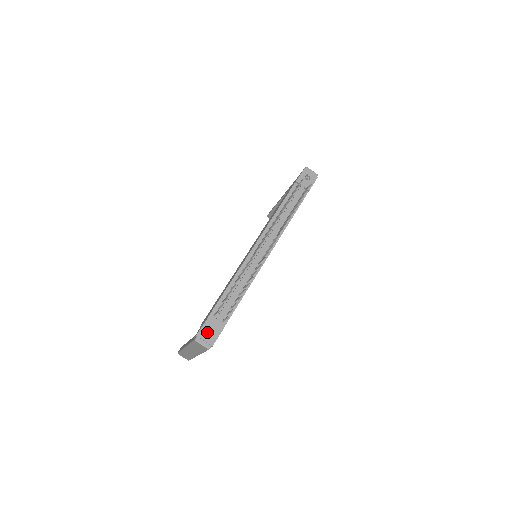
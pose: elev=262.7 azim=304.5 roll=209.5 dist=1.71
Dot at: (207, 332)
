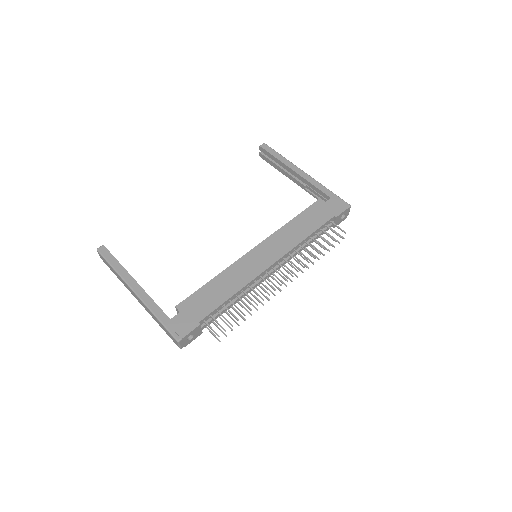
Dot at: occluded
